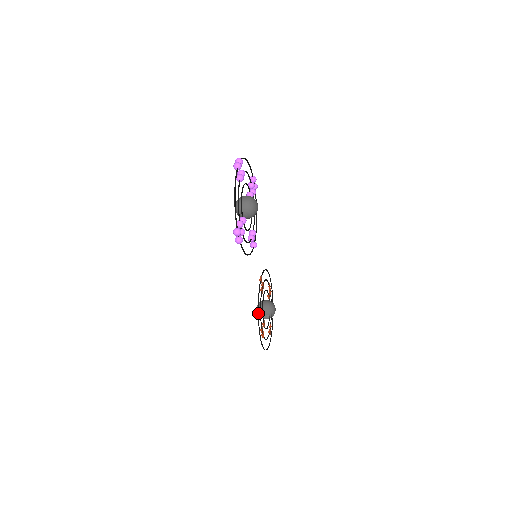
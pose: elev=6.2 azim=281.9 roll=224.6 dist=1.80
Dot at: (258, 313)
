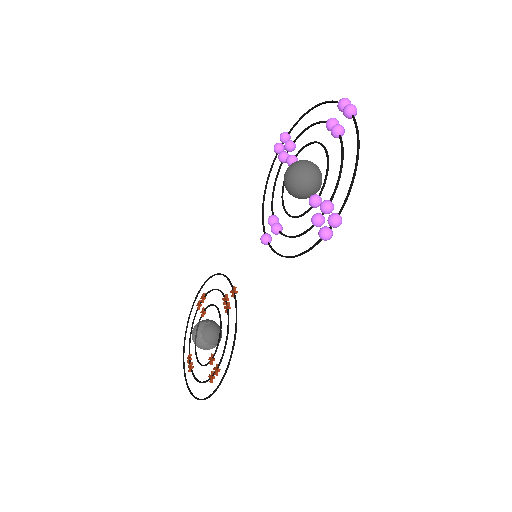
Dot at: occluded
